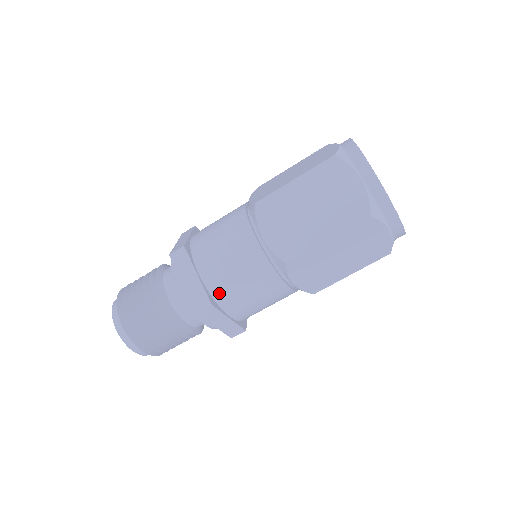
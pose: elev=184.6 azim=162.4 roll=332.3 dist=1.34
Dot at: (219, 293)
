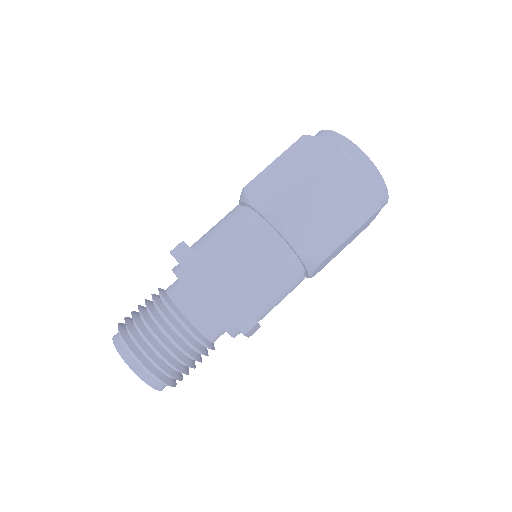
Dot at: (221, 268)
